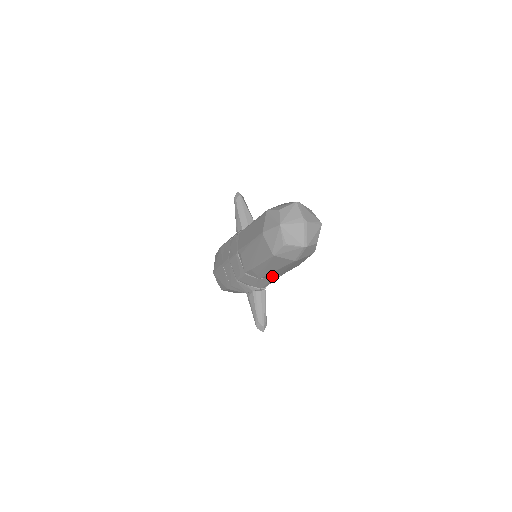
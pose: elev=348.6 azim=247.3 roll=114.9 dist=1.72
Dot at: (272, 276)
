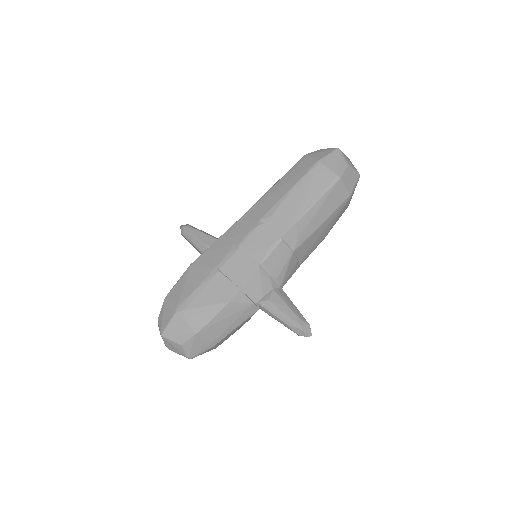
Dot at: (297, 258)
